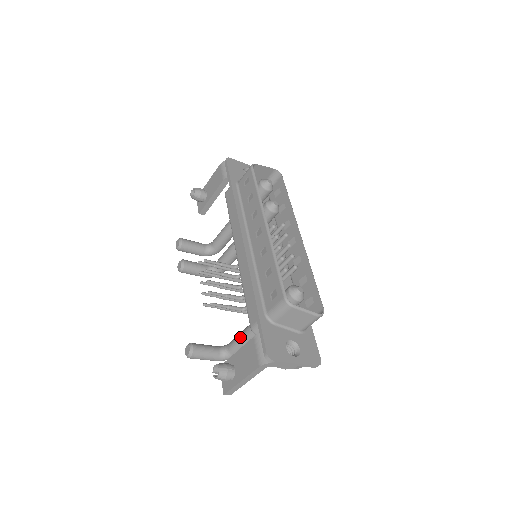
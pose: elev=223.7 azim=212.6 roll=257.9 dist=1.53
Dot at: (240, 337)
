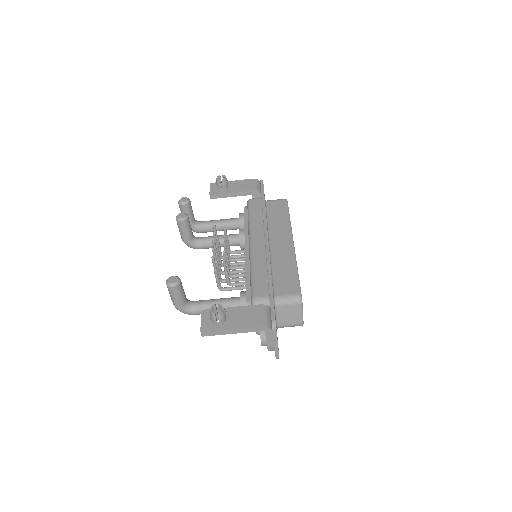
Dot at: (216, 301)
